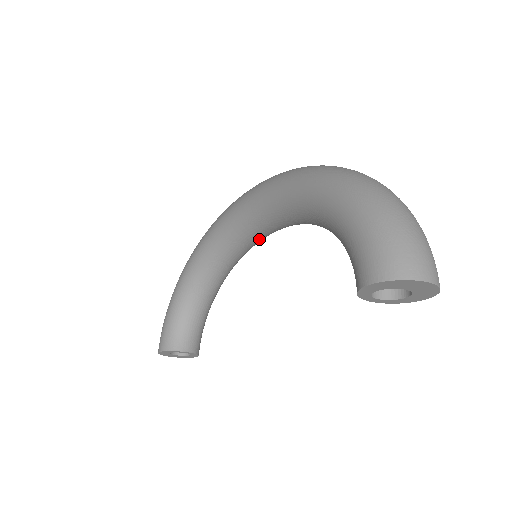
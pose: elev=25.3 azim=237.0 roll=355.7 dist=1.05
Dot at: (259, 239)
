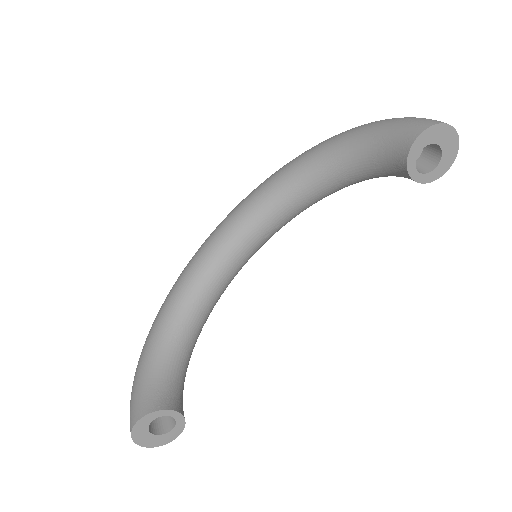
Dot at: (248, 254)
